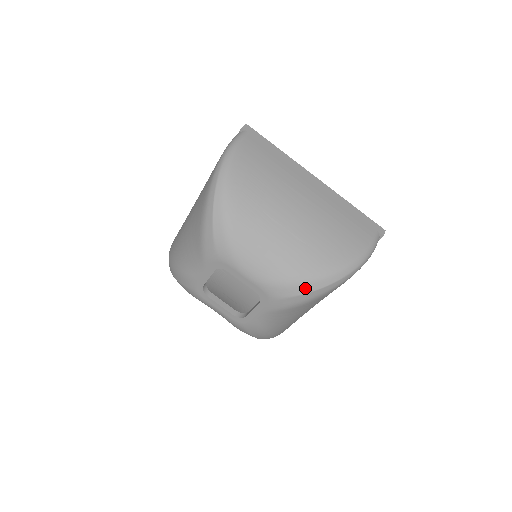
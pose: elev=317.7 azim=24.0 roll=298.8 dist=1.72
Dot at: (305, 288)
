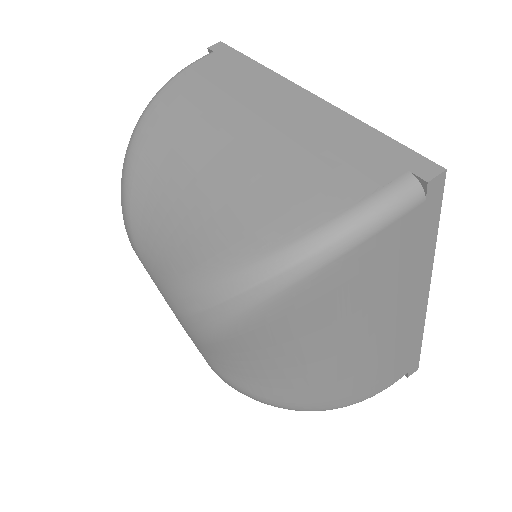
Dot at: (259, 401)
